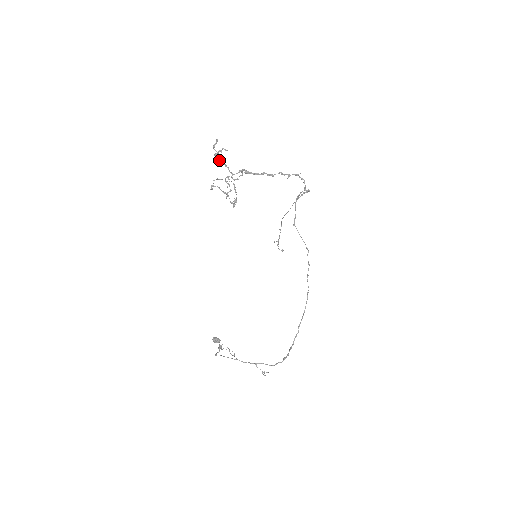
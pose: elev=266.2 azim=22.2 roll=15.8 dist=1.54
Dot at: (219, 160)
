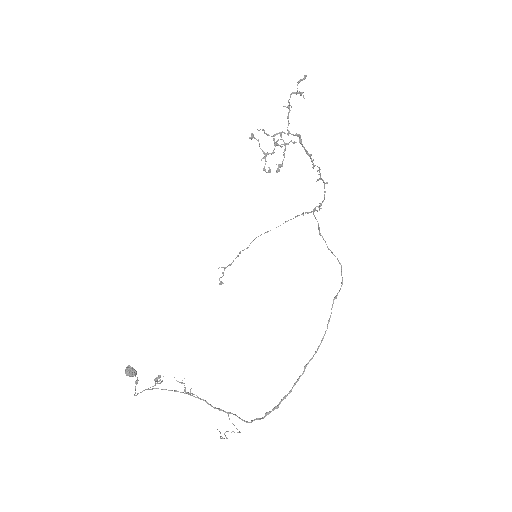
Dot at: (289, 104)
